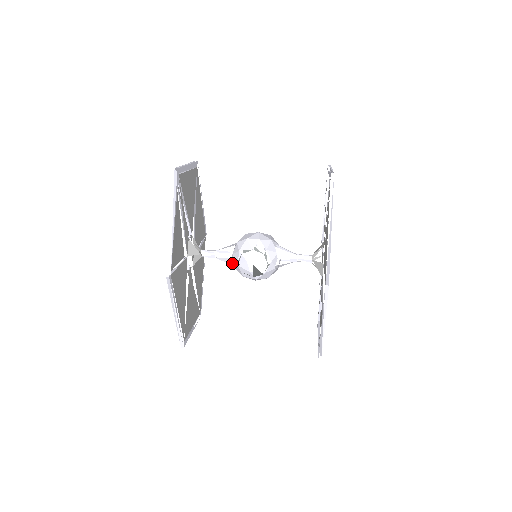
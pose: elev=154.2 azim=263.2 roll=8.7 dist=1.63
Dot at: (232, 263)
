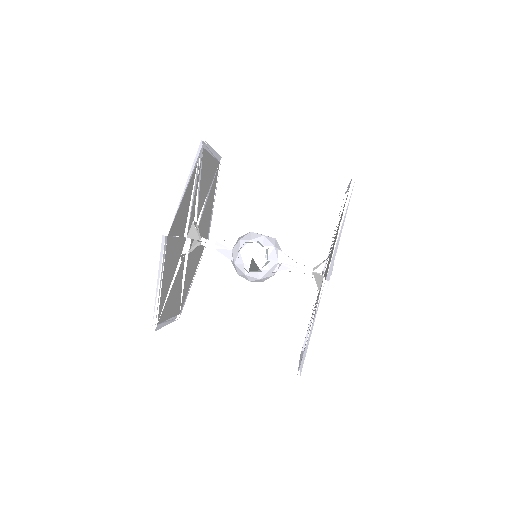
Dot at: (230, 257)
